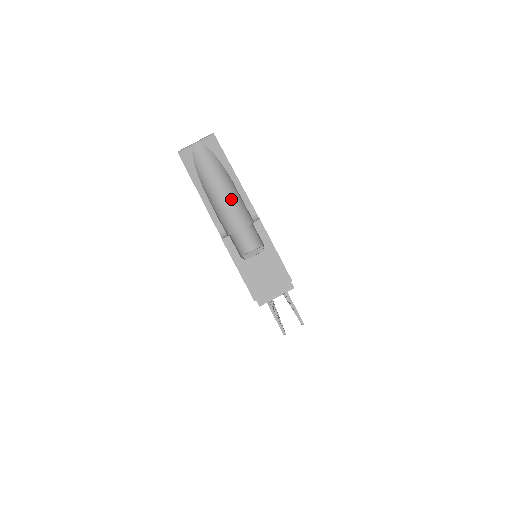
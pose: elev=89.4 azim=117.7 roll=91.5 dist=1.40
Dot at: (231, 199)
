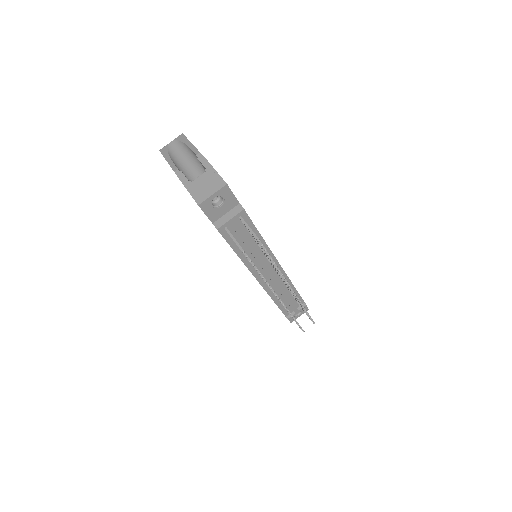
Dot at: (192, 163)
